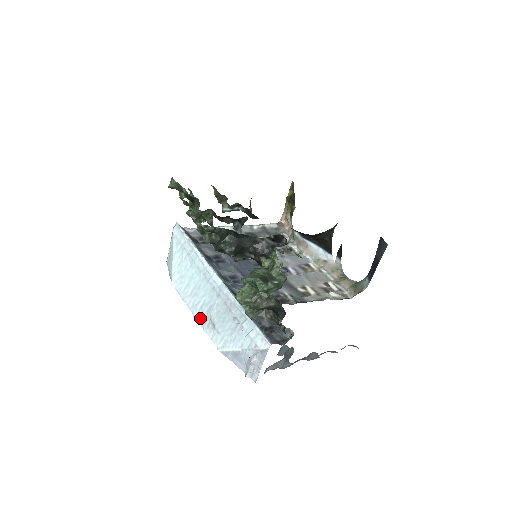
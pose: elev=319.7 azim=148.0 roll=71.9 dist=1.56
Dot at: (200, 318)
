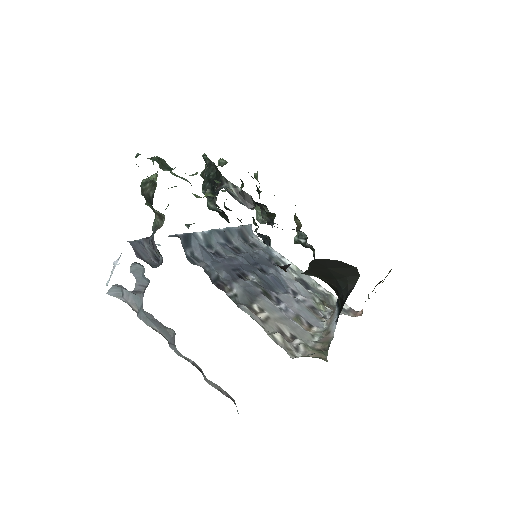
Dot at: occluded
